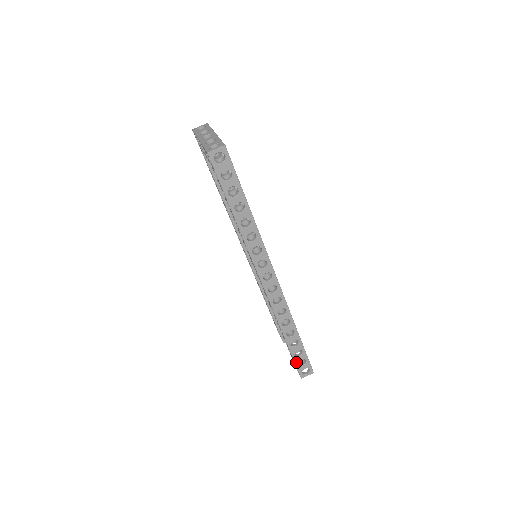
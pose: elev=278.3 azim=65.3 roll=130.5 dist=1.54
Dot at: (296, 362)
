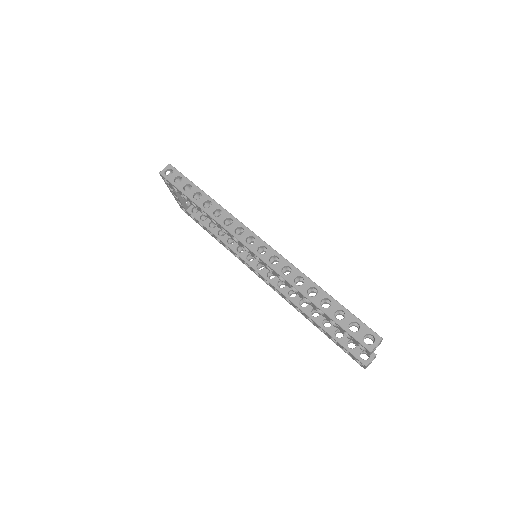
Dot at: (345, 328)
